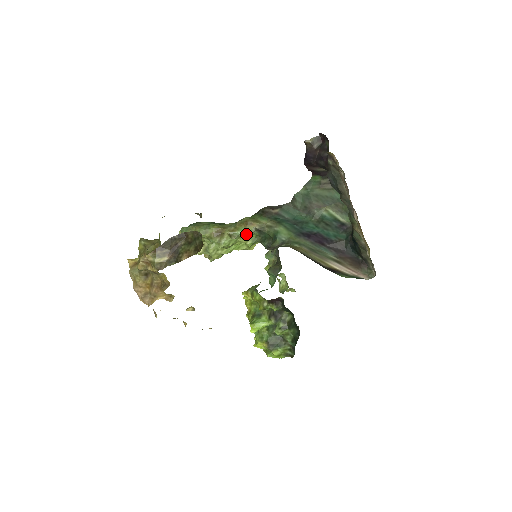
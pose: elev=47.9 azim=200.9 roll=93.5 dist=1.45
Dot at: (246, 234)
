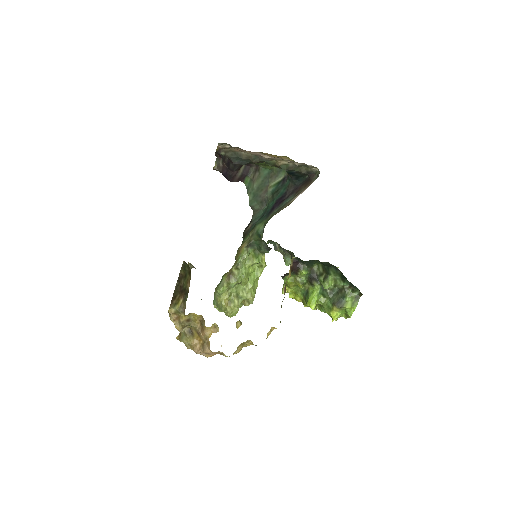
Dot at: (244, 256)
